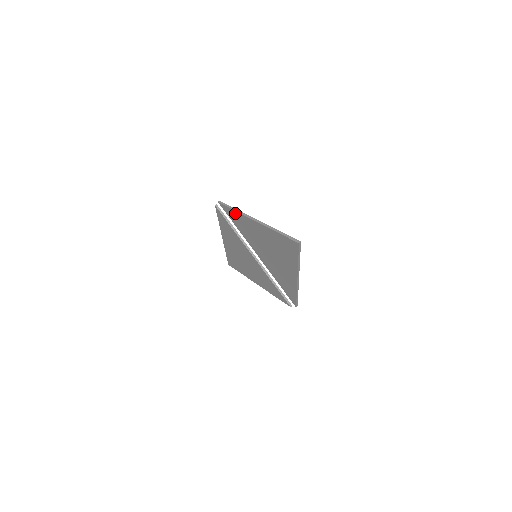
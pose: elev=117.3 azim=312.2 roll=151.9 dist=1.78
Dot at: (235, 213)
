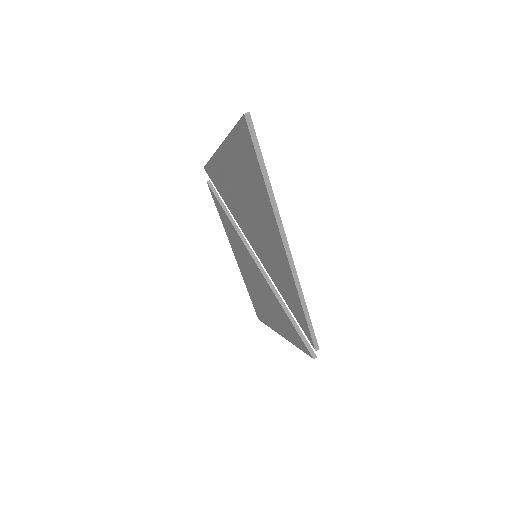
Dot at: (212, 165)
